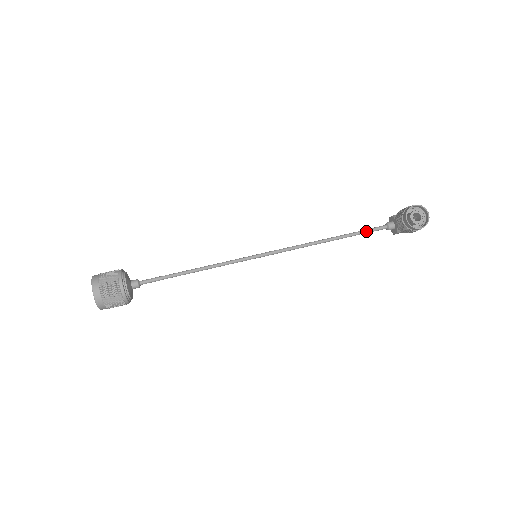
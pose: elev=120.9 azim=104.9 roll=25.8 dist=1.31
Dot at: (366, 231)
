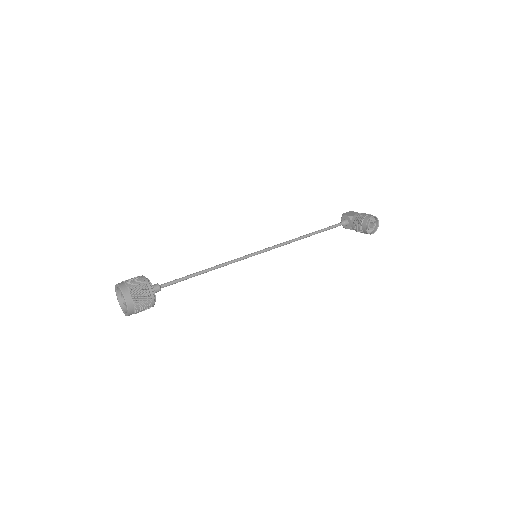
Dot at: (330, 228)
